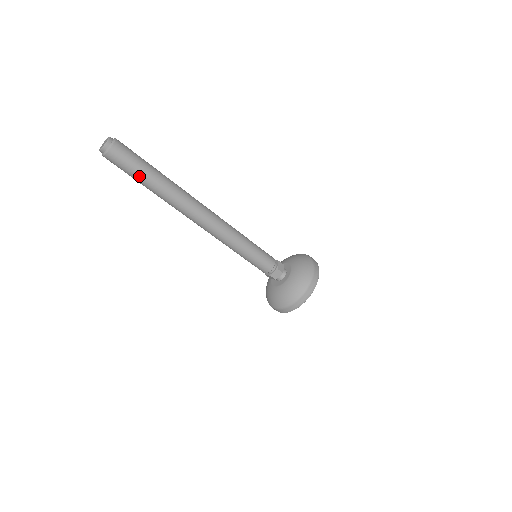
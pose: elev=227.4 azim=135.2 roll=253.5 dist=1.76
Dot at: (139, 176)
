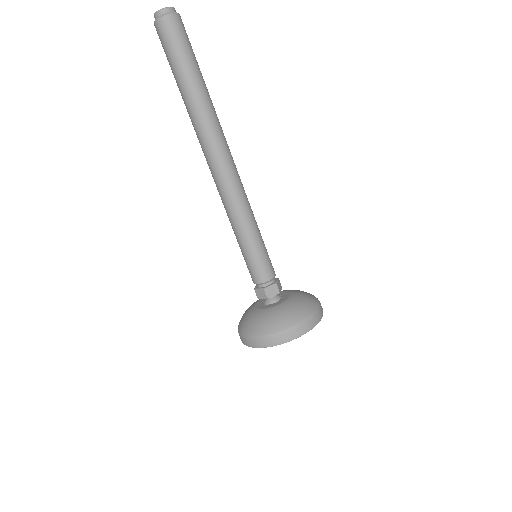
Dot at: (183, 65)
